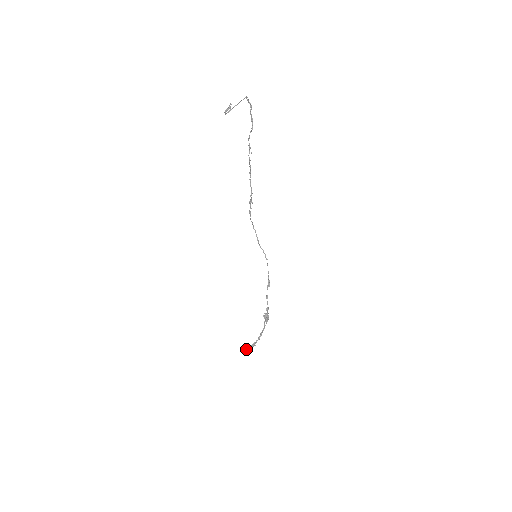
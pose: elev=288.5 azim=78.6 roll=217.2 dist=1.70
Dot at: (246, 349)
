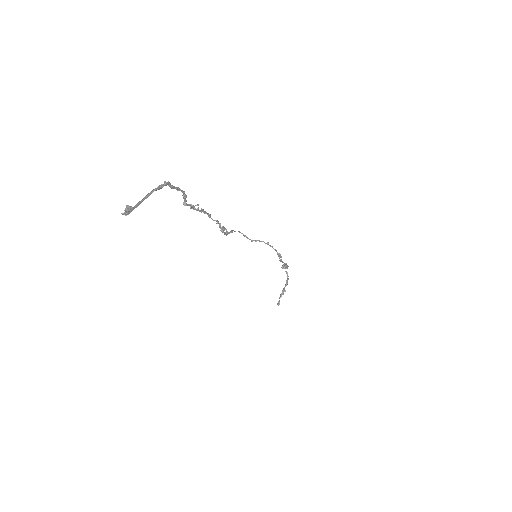
Dot at: (278, 301)
